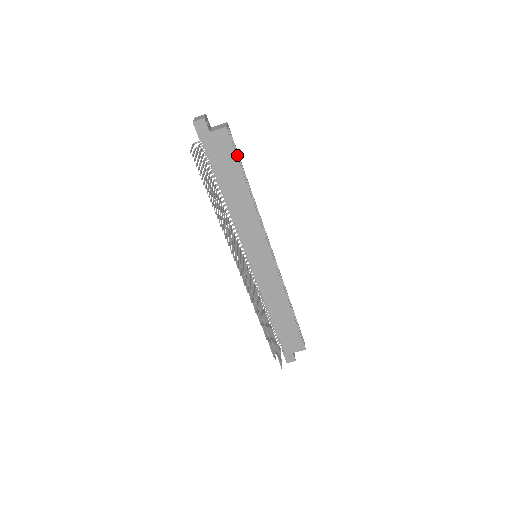
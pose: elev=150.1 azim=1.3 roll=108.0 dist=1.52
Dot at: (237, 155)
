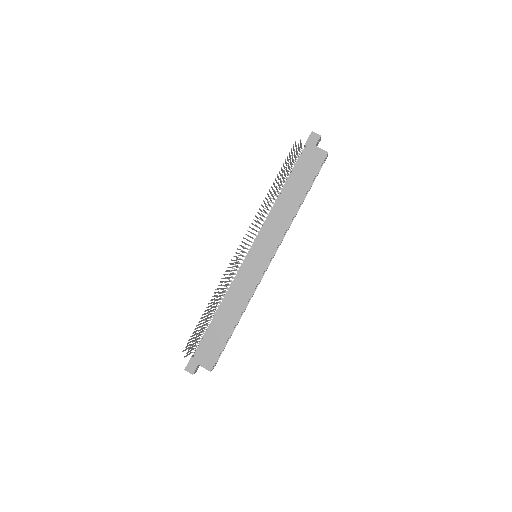
Dot at: occluded
